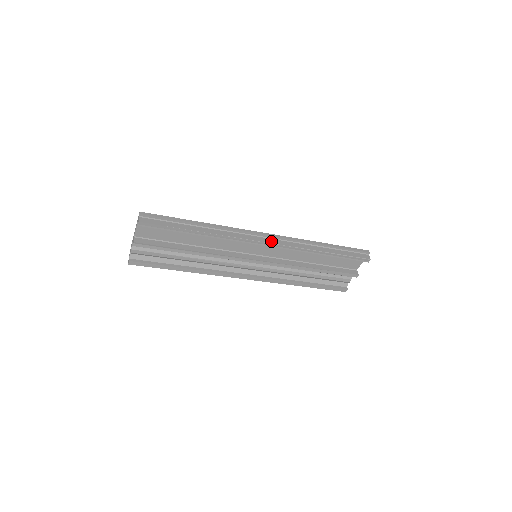
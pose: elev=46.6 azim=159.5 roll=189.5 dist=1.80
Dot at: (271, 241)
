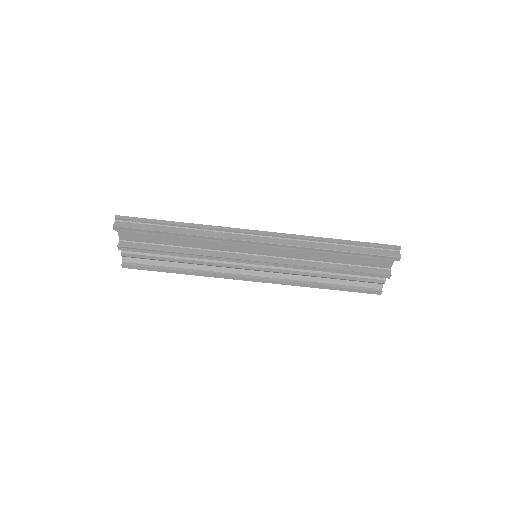
Dot at: (265, 240)
